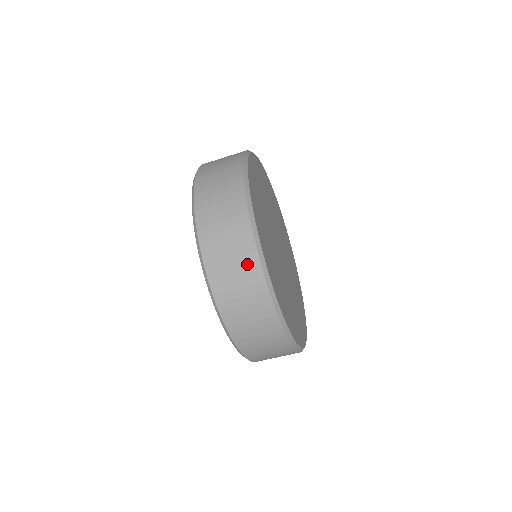
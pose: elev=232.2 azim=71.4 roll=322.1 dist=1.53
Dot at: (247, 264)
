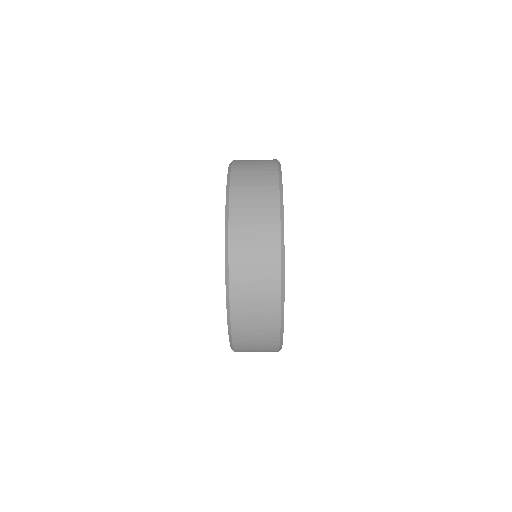
Dot at: (268, 192)
